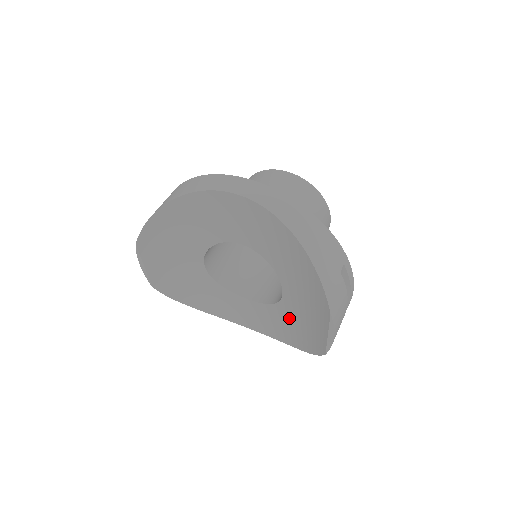
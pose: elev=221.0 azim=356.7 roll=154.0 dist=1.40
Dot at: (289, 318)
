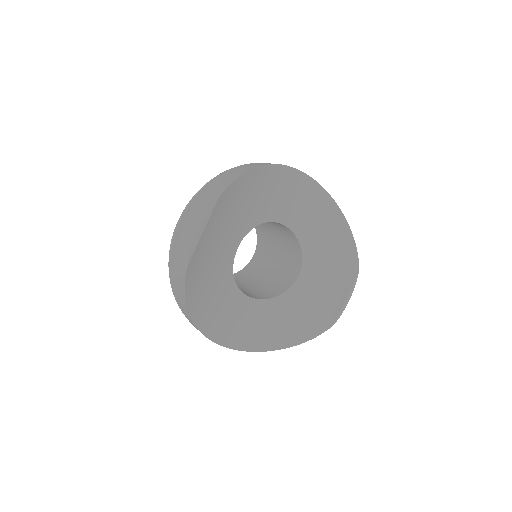
Dot at: (292, 307)
